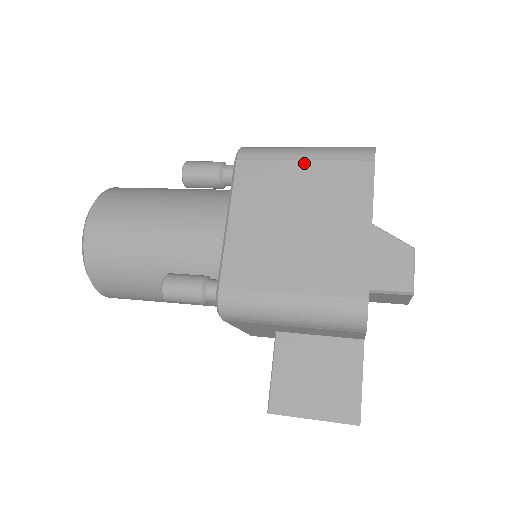
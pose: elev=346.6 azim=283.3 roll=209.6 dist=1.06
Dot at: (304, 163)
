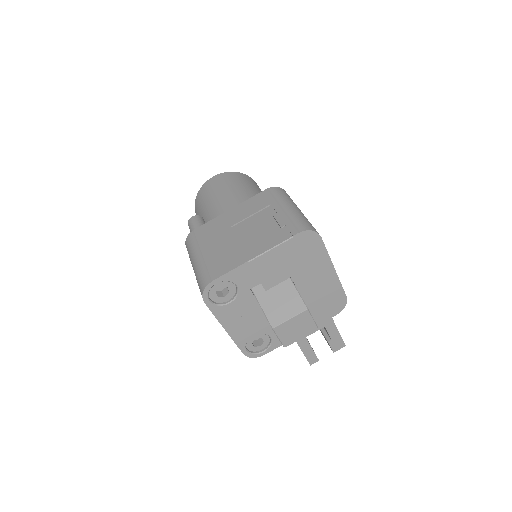
Dot at: occluded
